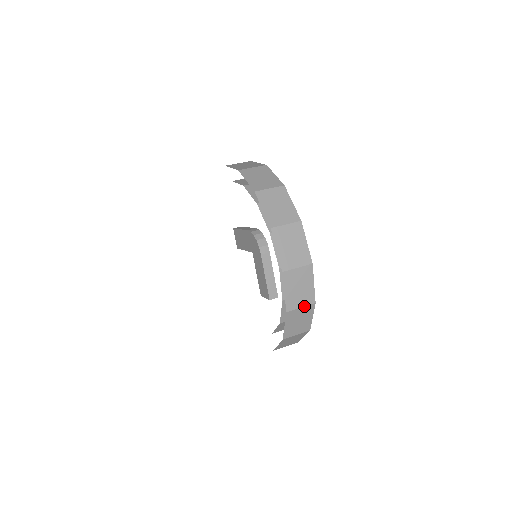
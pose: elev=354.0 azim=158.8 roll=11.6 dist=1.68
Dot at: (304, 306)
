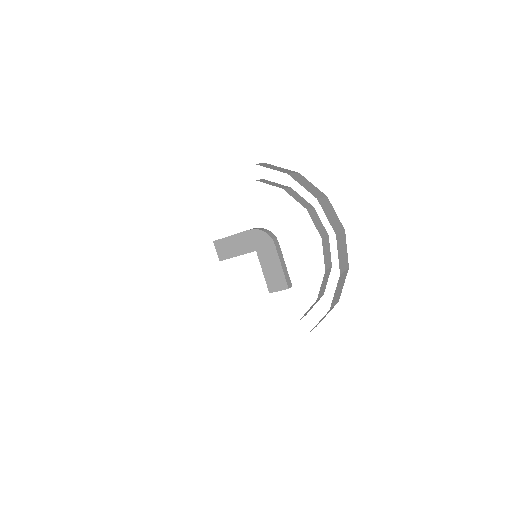
Dot at: (345, 270)
